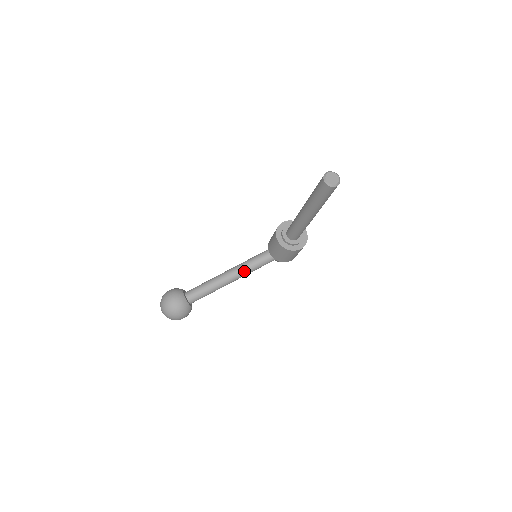
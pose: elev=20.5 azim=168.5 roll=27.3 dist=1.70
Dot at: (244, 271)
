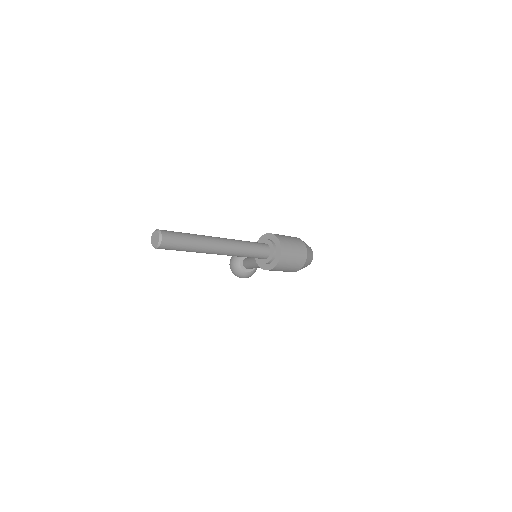
Dot at: occluded
